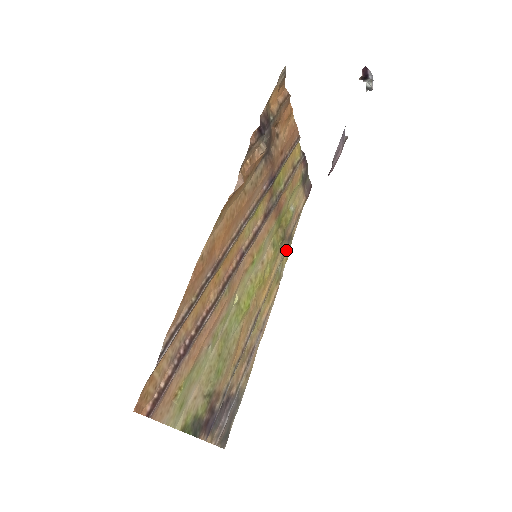
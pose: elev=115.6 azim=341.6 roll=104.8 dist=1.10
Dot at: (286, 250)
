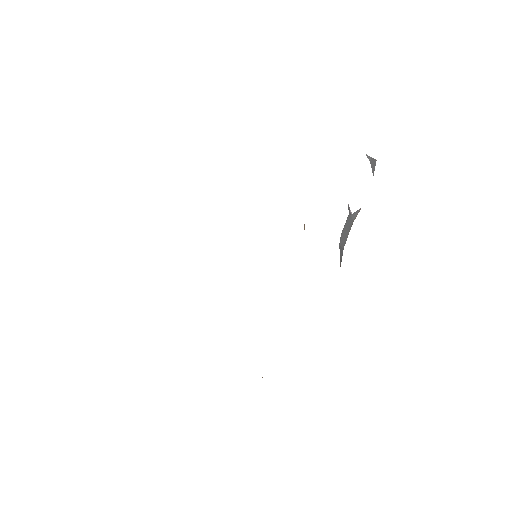
Dot at: occluded
